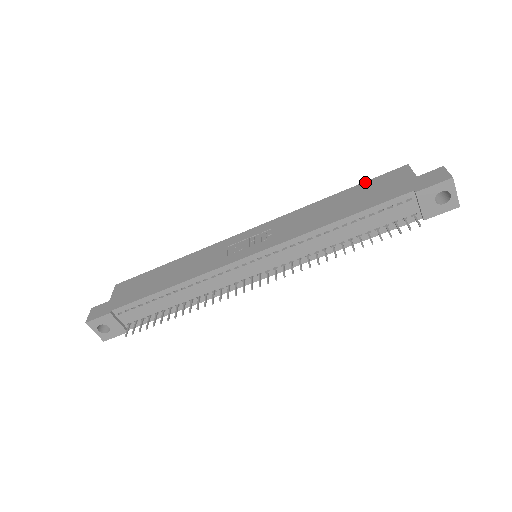
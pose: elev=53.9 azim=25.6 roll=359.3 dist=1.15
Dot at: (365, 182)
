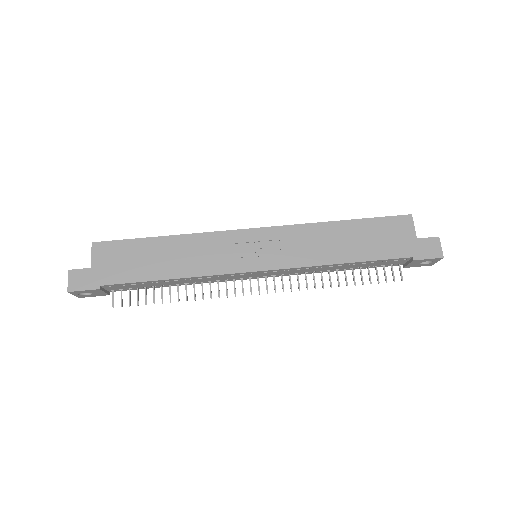
Dot at: (373, 219)
